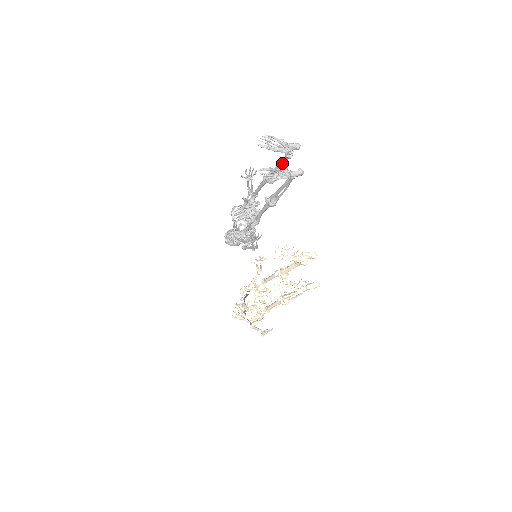
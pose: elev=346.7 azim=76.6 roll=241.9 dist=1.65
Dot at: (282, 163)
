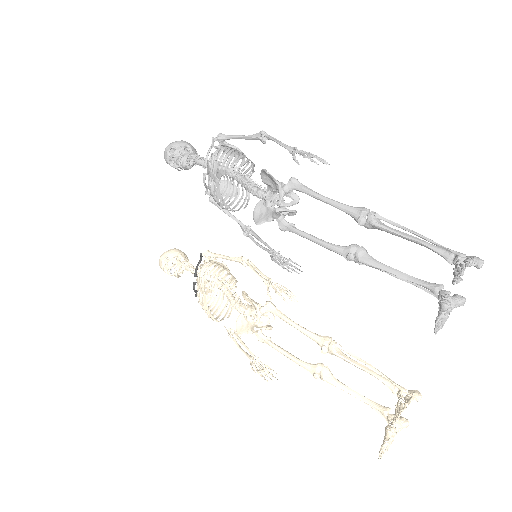
Dot at: (422, 245)
